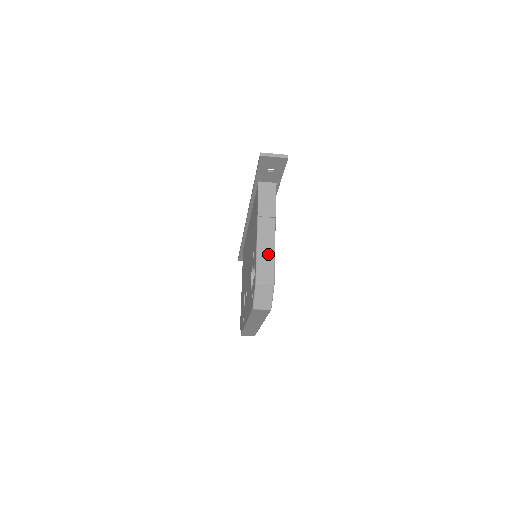
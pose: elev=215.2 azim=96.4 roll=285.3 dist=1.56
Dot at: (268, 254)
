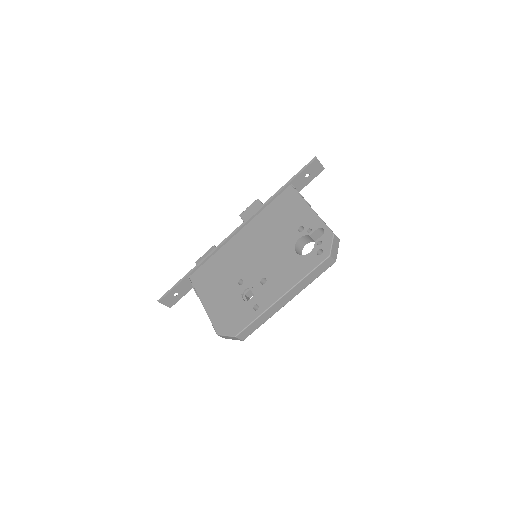
Dot at: (325, 223)
